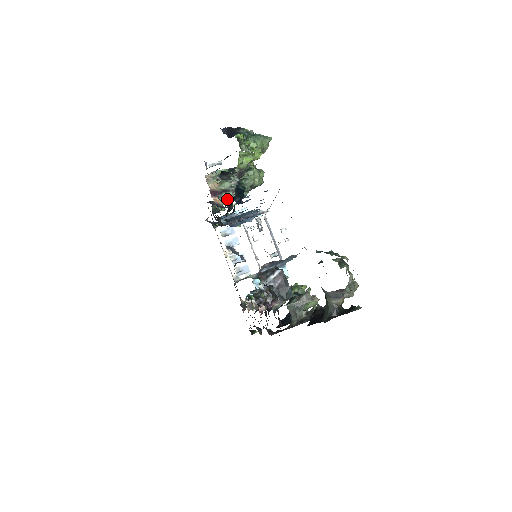
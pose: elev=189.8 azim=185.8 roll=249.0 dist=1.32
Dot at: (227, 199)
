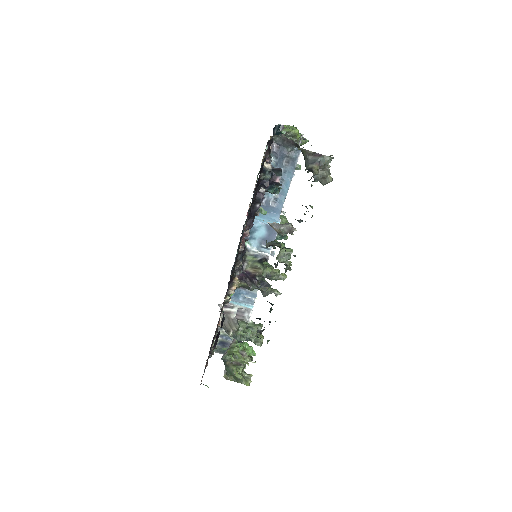
Dot at: occluded
